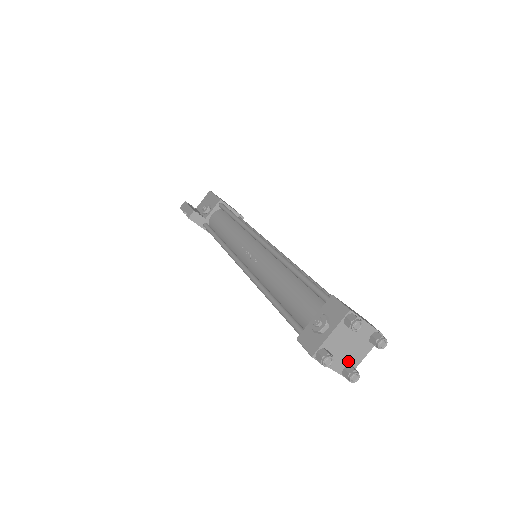
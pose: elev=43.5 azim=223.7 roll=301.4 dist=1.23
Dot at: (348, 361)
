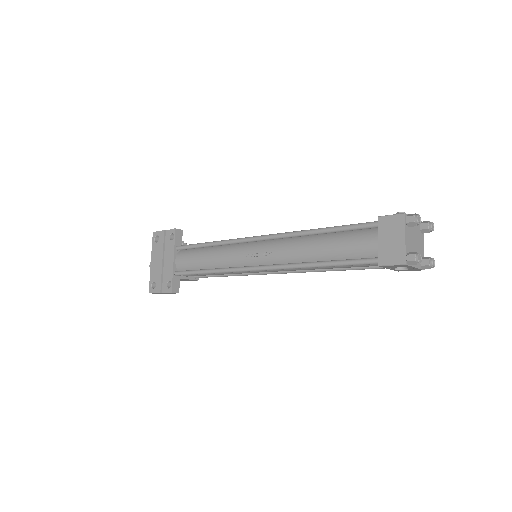
Dot at: occluded
